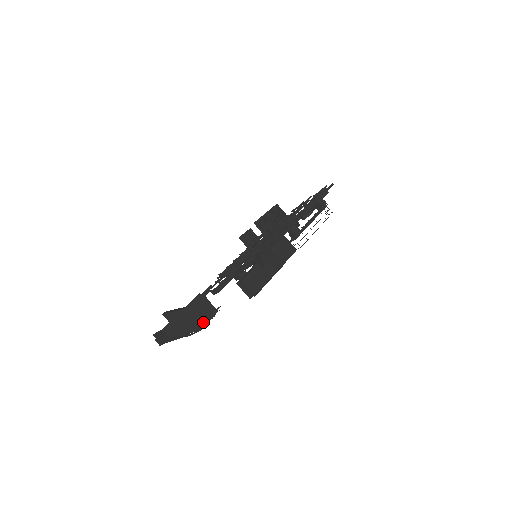
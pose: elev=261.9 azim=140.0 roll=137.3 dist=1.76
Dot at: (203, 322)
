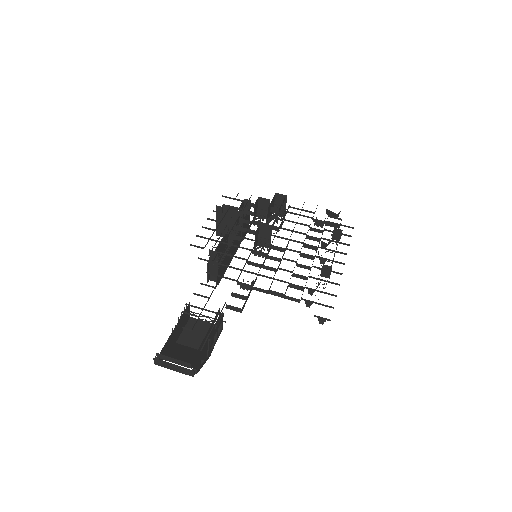
Dot at: occluded
